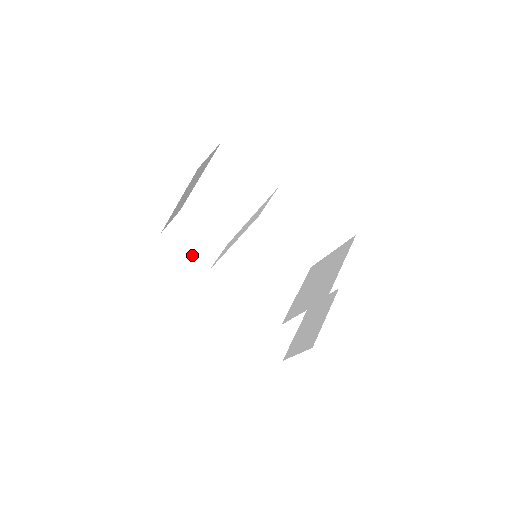
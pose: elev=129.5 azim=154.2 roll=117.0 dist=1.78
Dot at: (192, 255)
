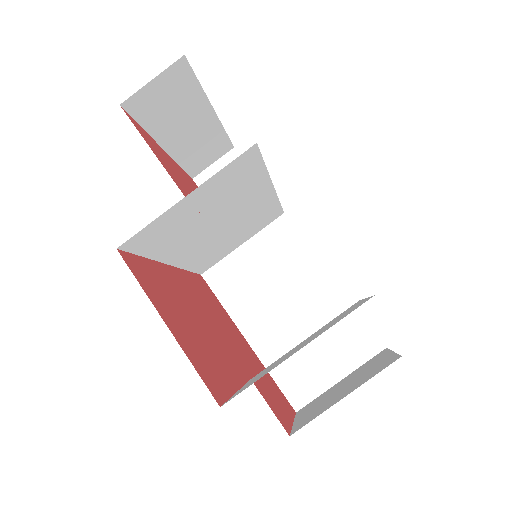
Dot at: occluded
